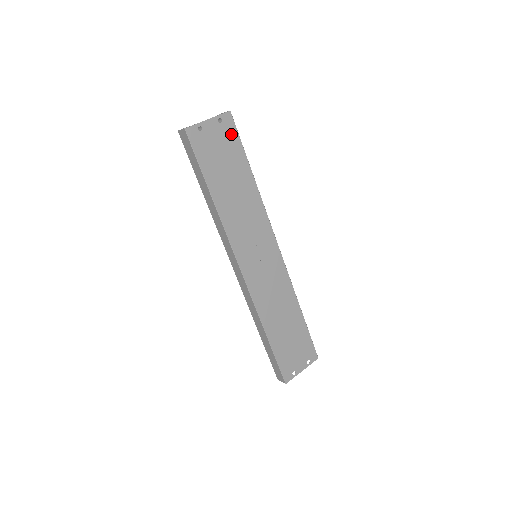
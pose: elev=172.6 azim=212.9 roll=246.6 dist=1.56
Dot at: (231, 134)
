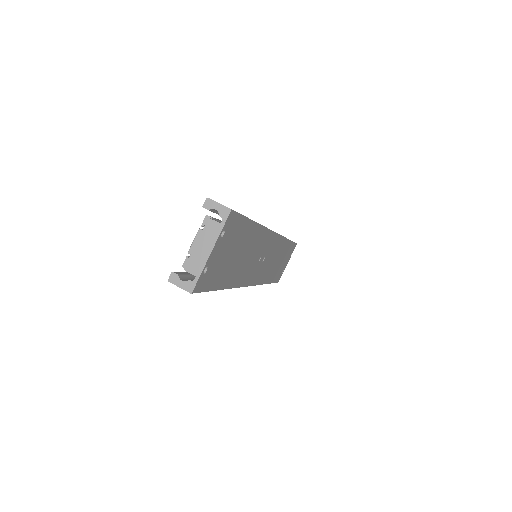
Dot at: (234, 226)
